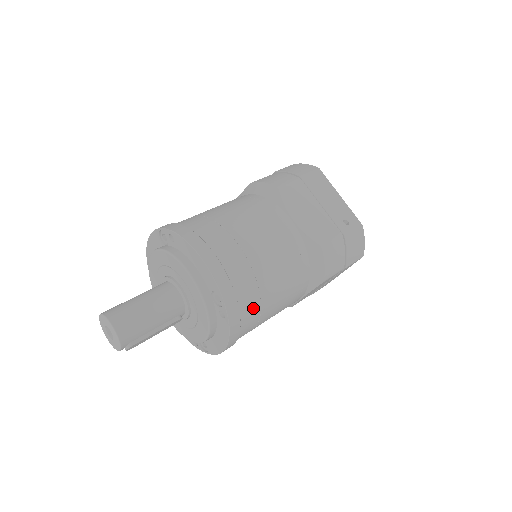
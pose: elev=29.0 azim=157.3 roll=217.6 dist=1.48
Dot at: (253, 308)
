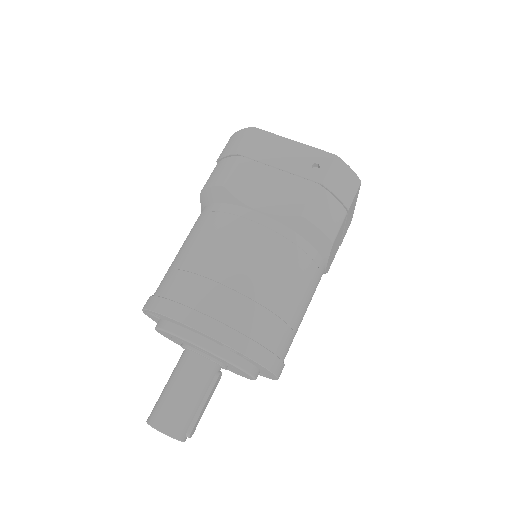
Dot at: (274, 328)
